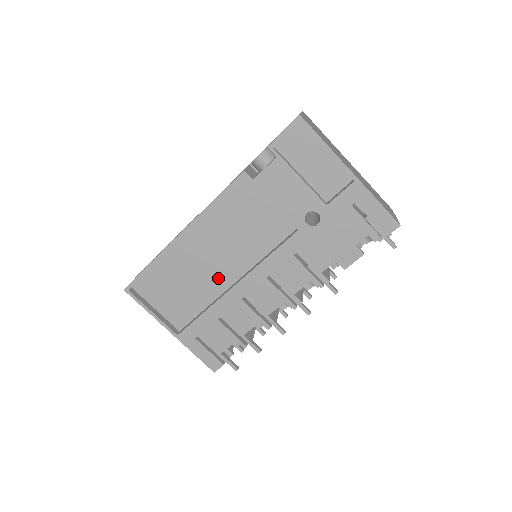
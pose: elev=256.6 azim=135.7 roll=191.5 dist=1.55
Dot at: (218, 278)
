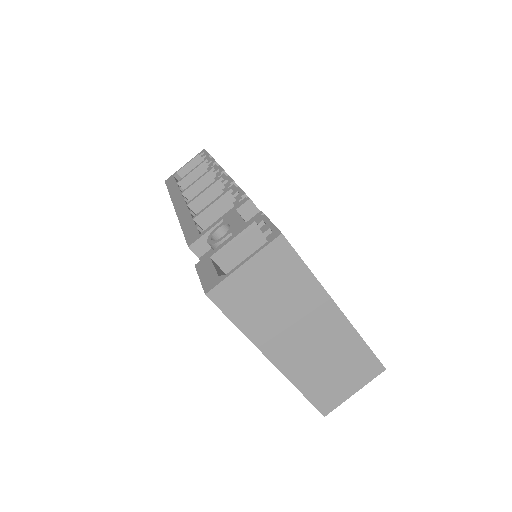
Dot at: occluded
